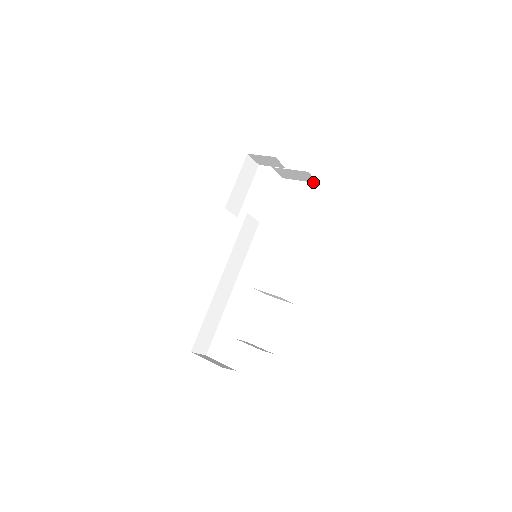
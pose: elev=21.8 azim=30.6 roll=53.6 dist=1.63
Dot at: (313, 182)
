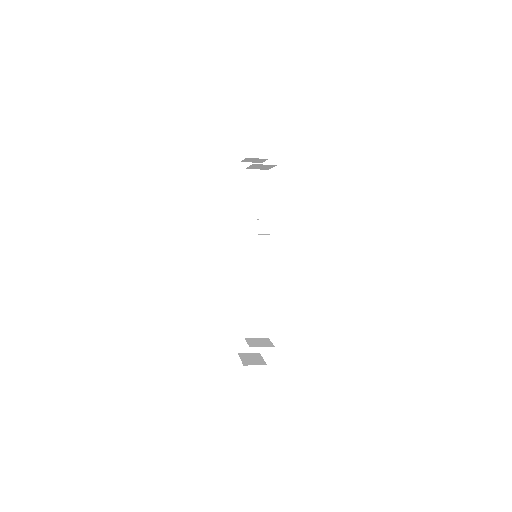
Dot at: occluded
